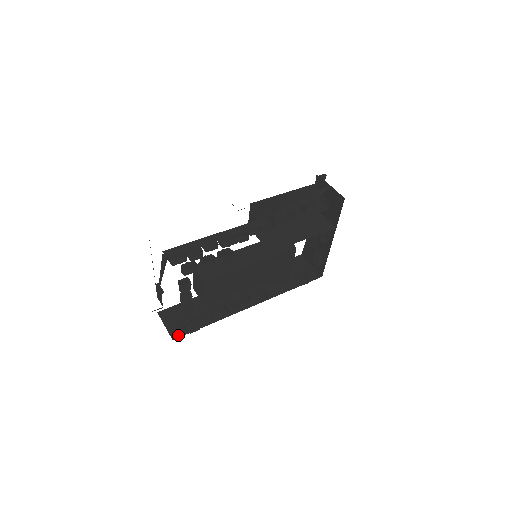
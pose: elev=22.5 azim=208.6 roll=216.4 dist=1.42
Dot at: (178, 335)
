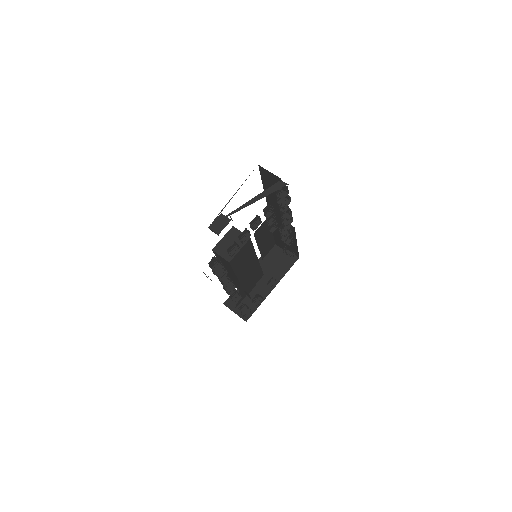
Dot at: occluded
